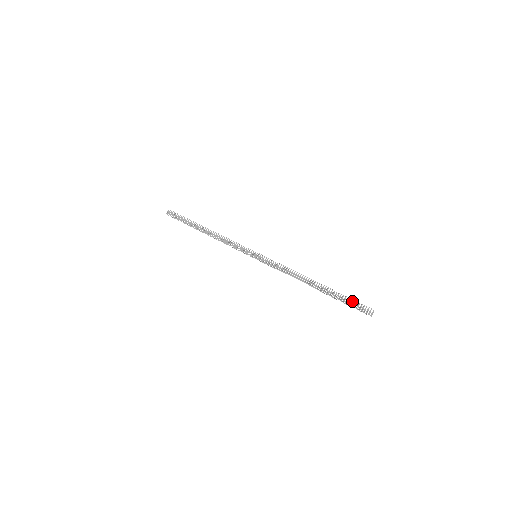
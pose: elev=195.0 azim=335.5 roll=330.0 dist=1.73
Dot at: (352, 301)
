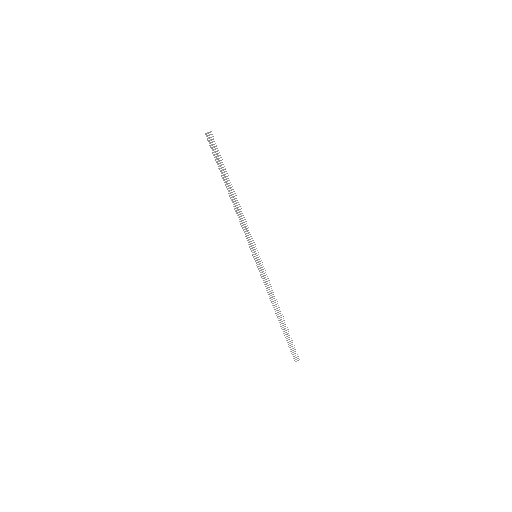
Dot at: occluded
